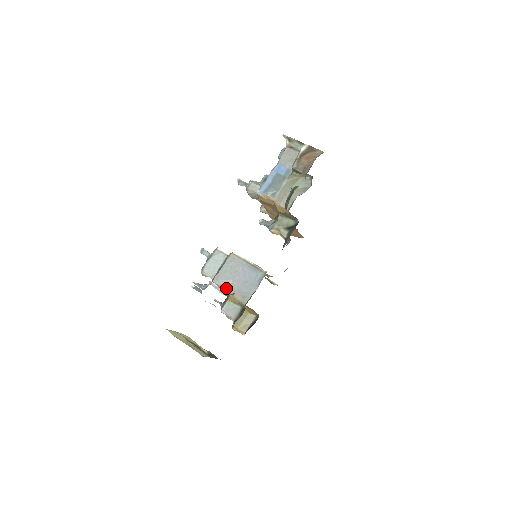
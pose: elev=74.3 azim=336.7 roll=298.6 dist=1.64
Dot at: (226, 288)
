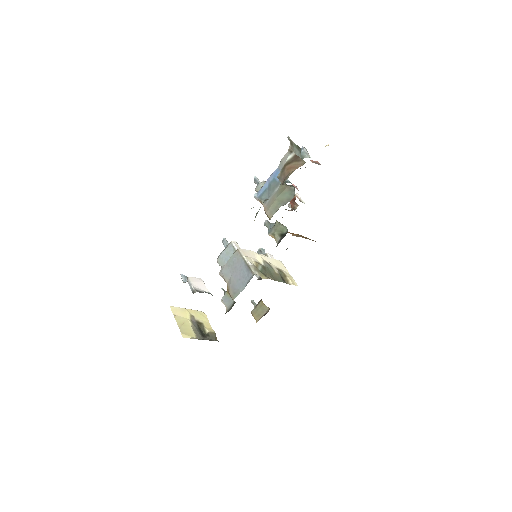
Dot at: (226, 281)
